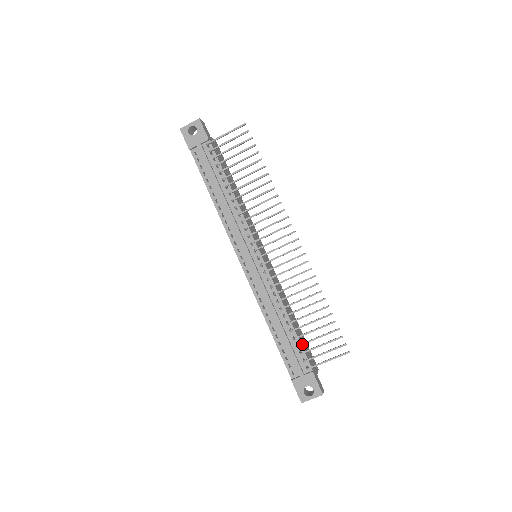
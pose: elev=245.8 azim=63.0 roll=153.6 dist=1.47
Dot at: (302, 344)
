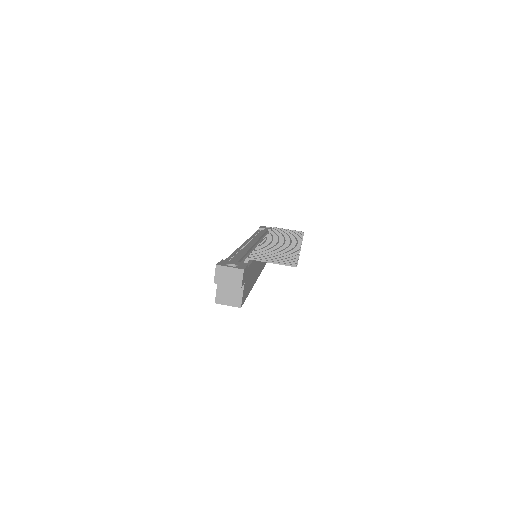
Dot at: (256, 253)
